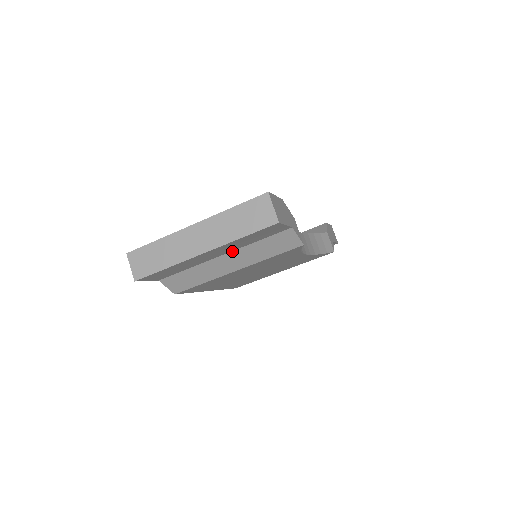
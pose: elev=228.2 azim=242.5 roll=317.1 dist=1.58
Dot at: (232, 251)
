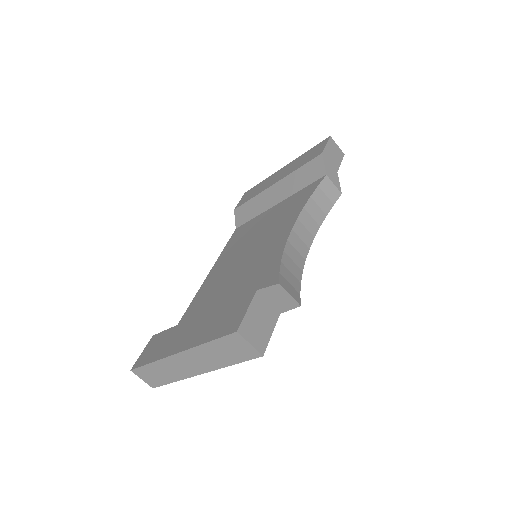
Dot at: occluded
